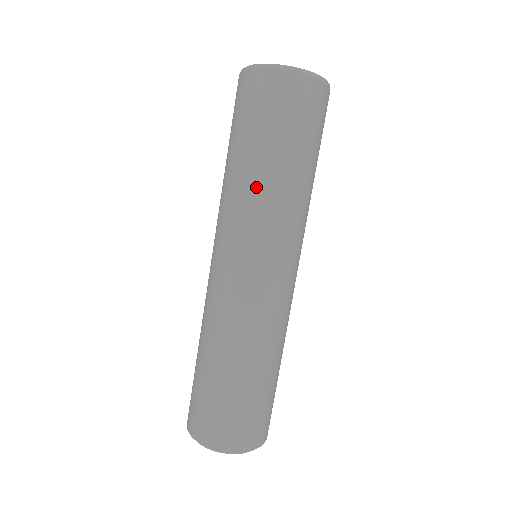
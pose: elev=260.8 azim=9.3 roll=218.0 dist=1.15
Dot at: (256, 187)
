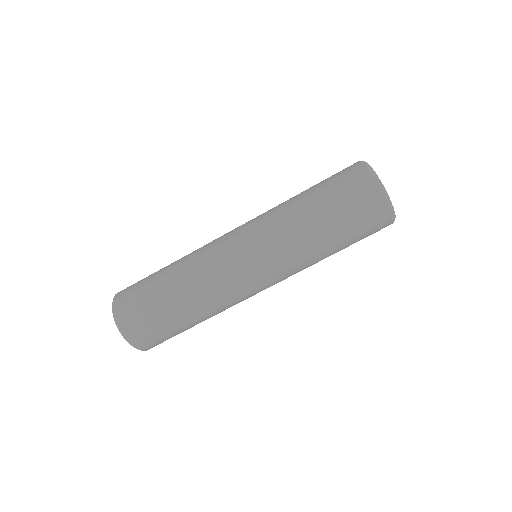
Dot at: (290, 208)
